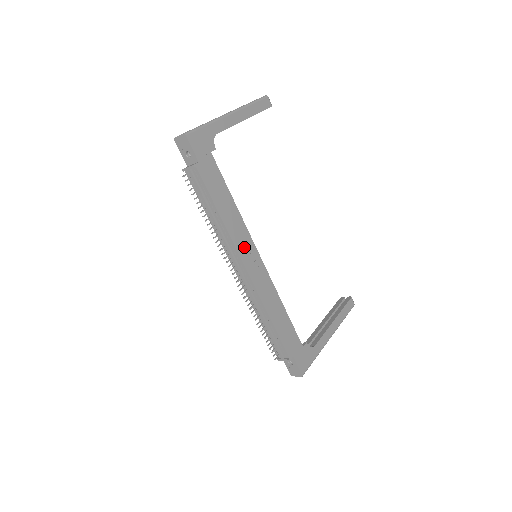
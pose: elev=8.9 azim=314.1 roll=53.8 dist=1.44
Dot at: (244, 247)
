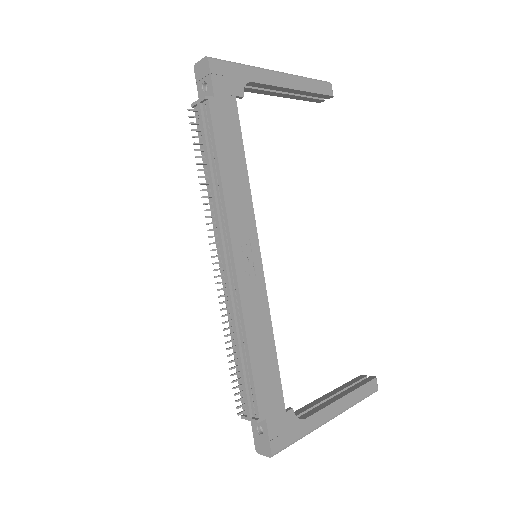
Dot at: (241, 231)
